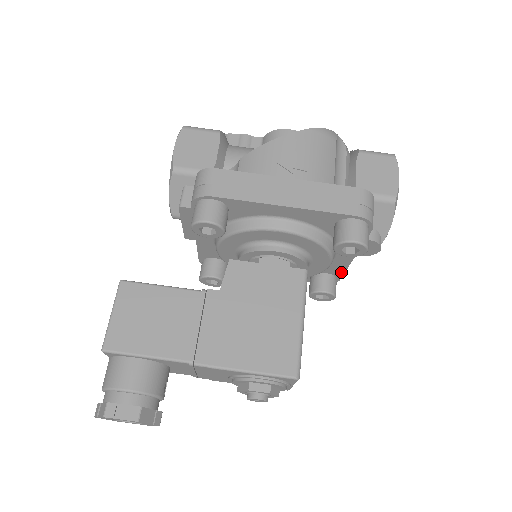
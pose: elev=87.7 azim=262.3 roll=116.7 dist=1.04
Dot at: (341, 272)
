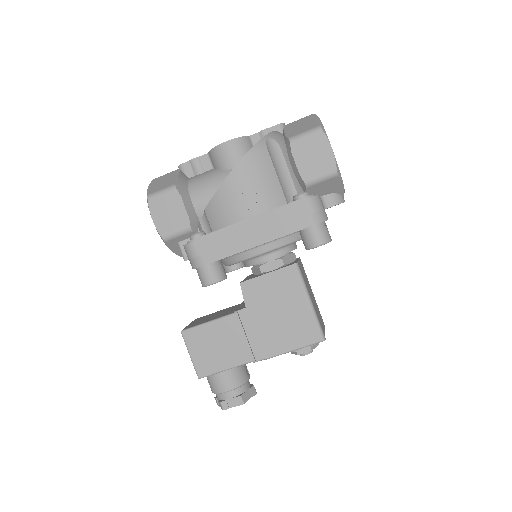
Dot at: occluded
